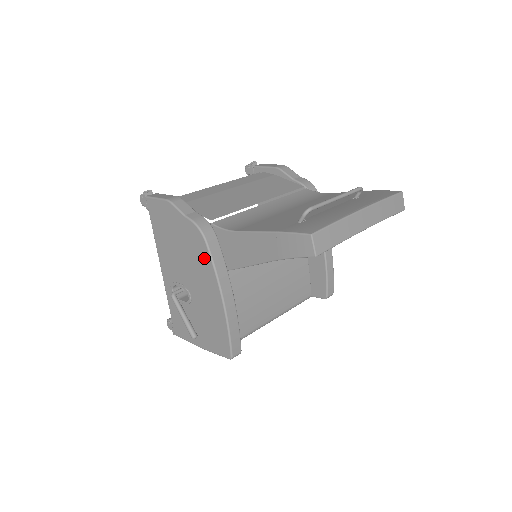
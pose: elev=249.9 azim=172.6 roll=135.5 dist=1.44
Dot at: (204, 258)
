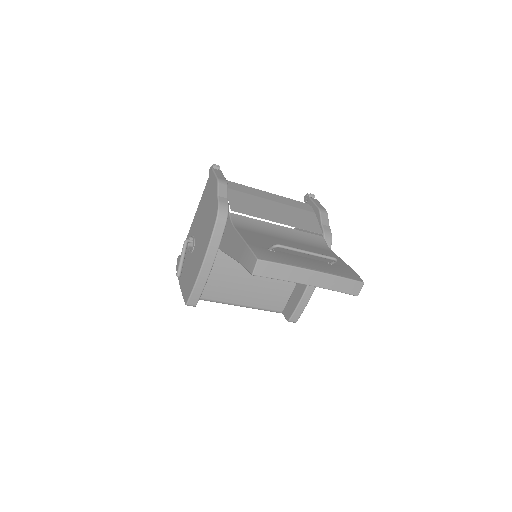
Dot at: (210, 230)
